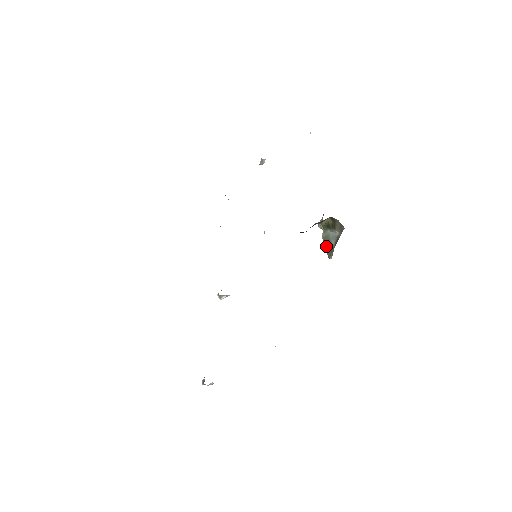
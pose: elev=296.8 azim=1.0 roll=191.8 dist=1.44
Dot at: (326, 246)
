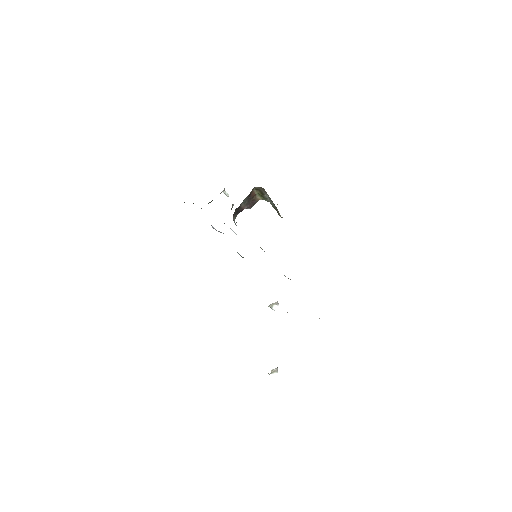
Dot at: occluded
